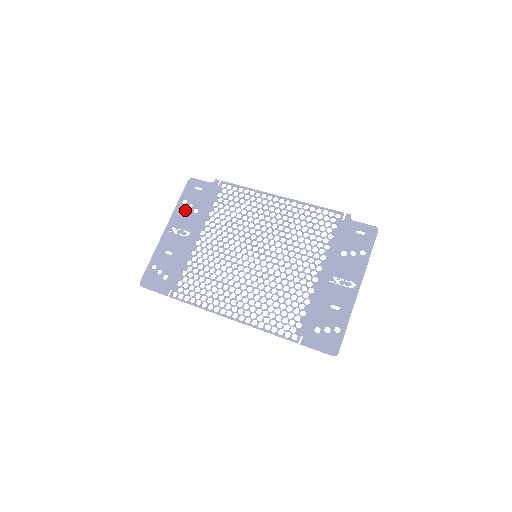
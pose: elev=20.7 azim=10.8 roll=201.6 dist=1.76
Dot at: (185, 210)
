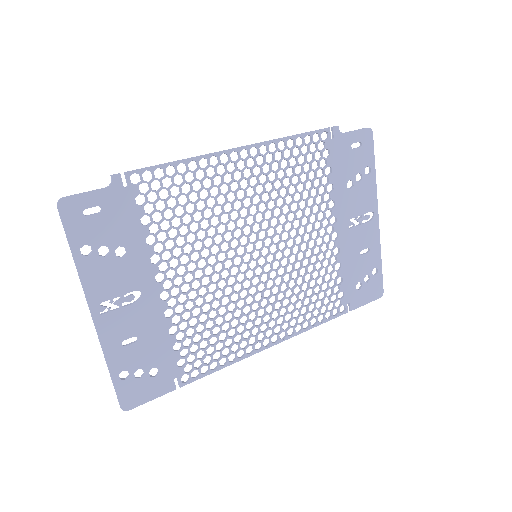
Dot at: (101, 264)
